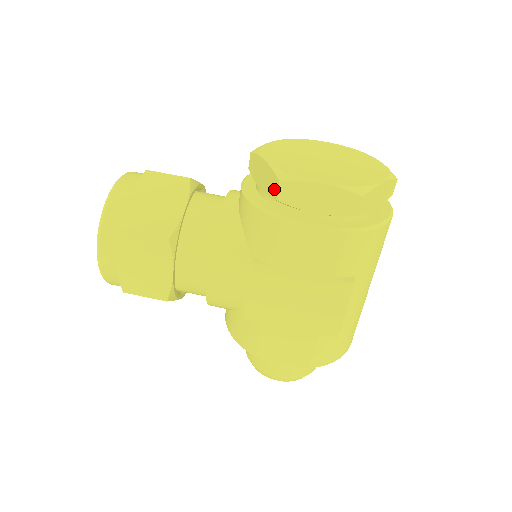
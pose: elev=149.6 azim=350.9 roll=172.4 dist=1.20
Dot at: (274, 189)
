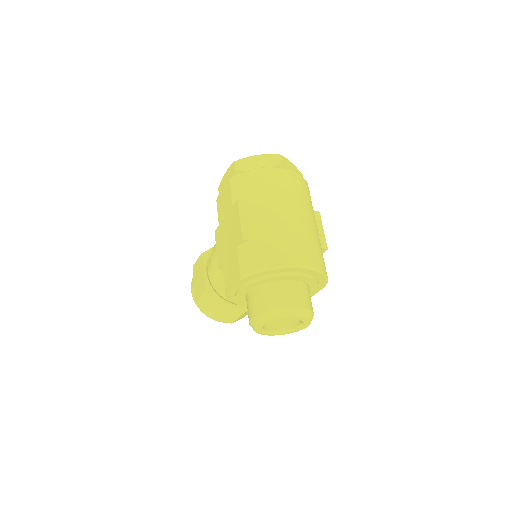
Dot at: occluded
